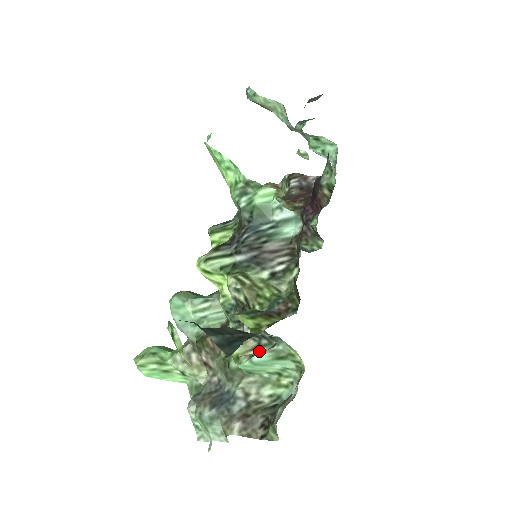
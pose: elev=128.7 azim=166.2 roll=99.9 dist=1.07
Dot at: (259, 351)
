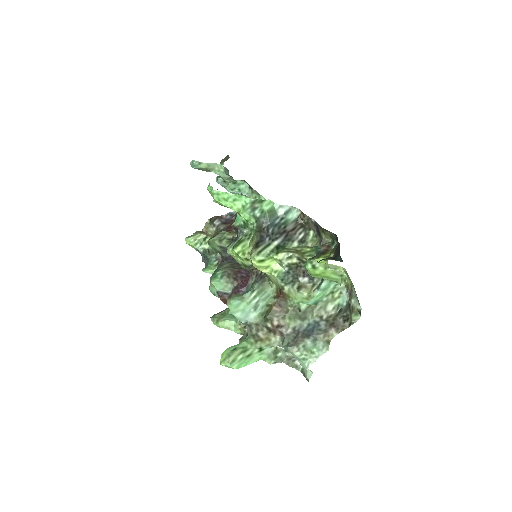
Dot at: (317, 286)
